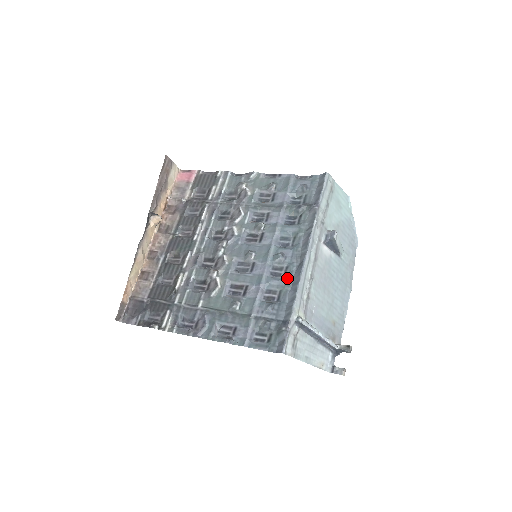
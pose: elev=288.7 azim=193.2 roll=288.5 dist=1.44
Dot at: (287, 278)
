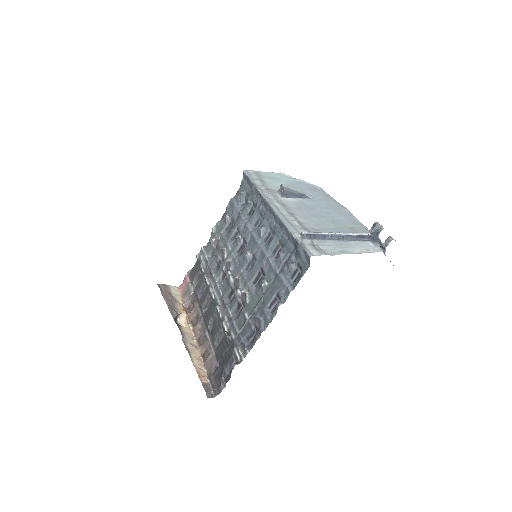
Dot at: (275, 231)
